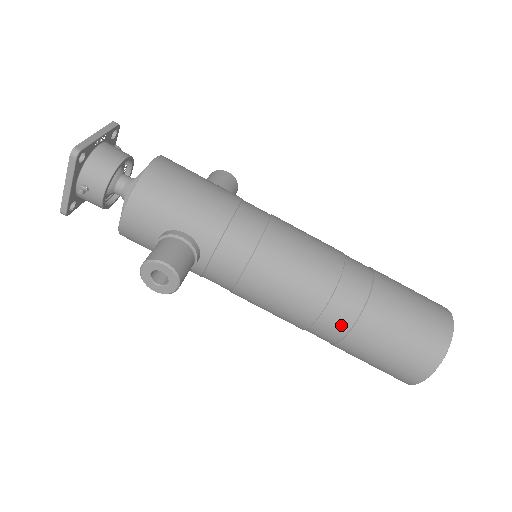
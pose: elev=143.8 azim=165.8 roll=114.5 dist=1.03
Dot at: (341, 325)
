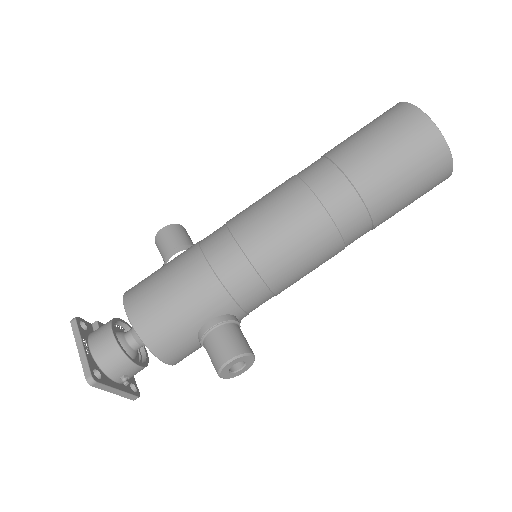
Dot at: (361, 223)
